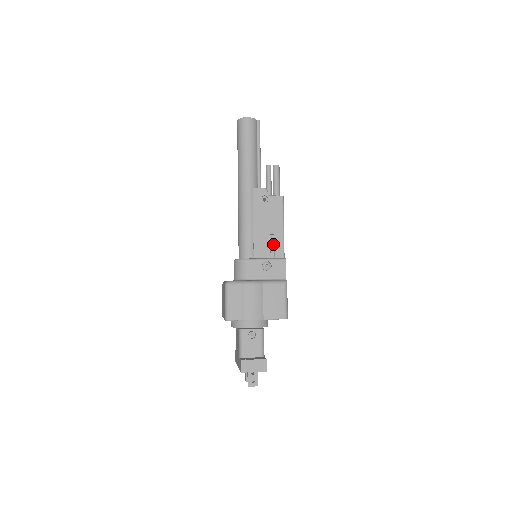
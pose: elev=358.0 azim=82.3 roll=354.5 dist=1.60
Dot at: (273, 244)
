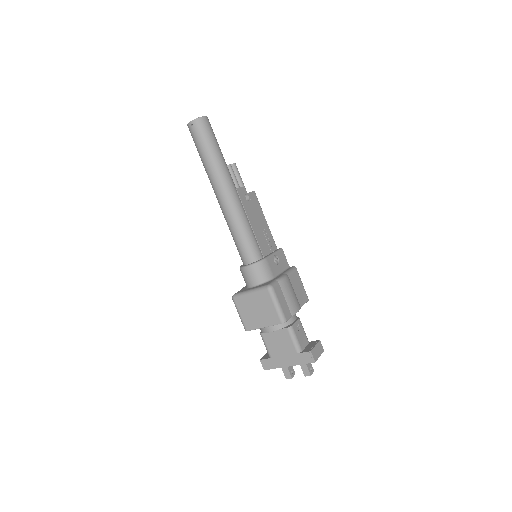
Dot at: (268, 238)
